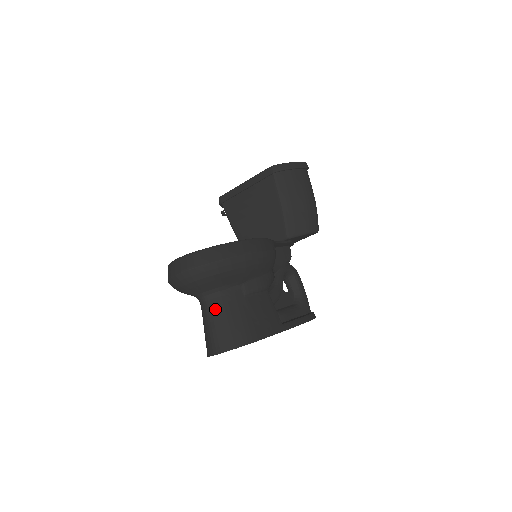
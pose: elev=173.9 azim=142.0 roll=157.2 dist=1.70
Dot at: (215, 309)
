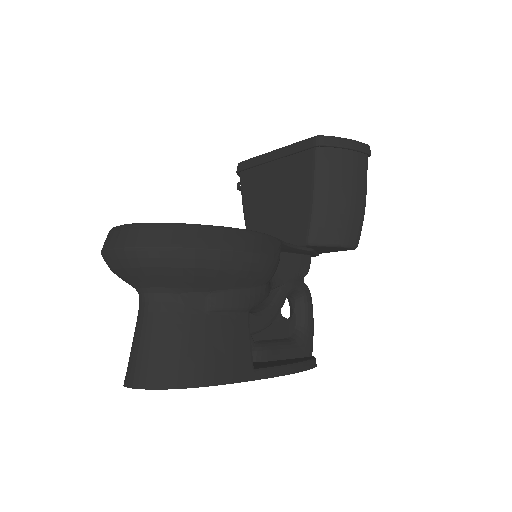
Dot at: (153, 318)
